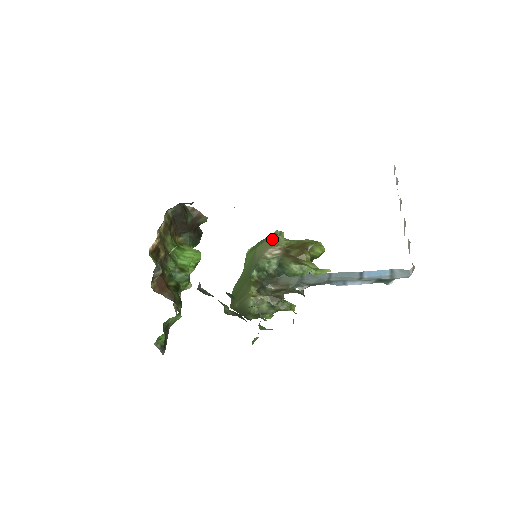
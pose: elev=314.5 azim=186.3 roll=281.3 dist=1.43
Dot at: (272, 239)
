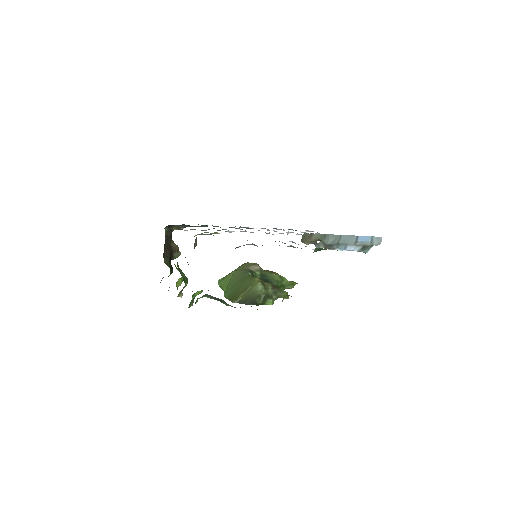
Dot at: (247, 264)
